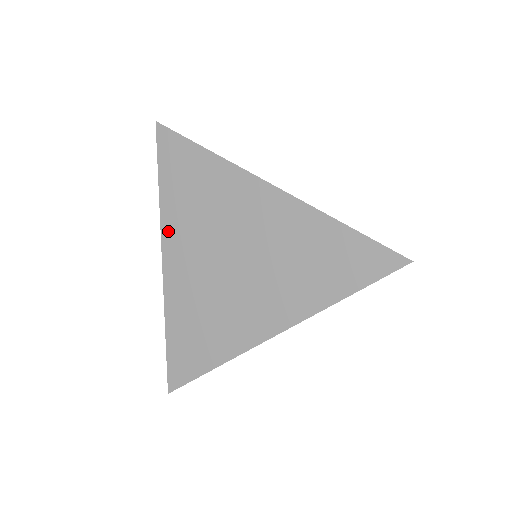
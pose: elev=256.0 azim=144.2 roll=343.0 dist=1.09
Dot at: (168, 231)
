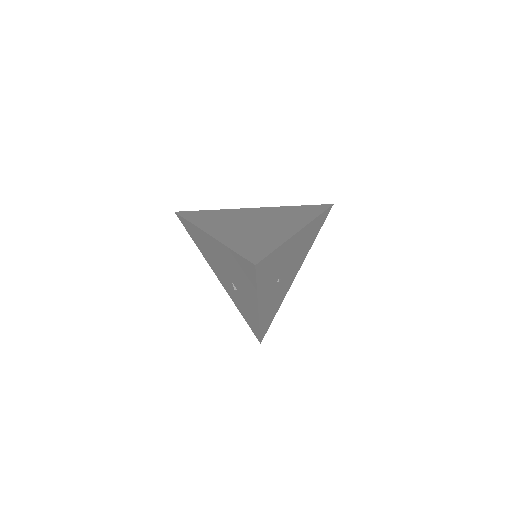
Dot at: (205, 227)
